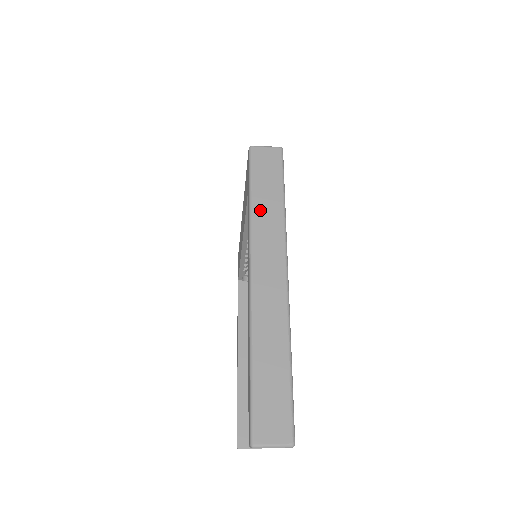
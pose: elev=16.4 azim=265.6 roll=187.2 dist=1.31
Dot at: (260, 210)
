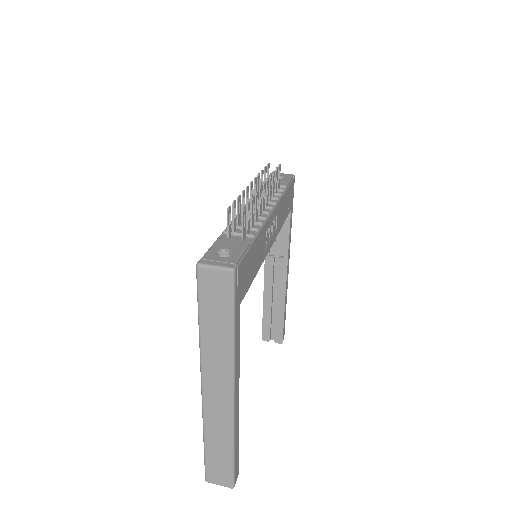
Dot at: (208, 338)
